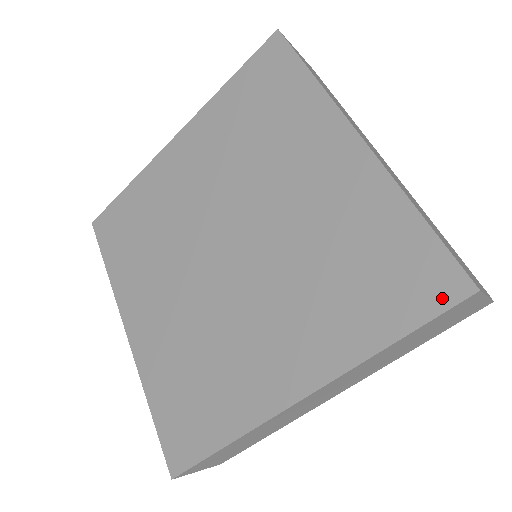
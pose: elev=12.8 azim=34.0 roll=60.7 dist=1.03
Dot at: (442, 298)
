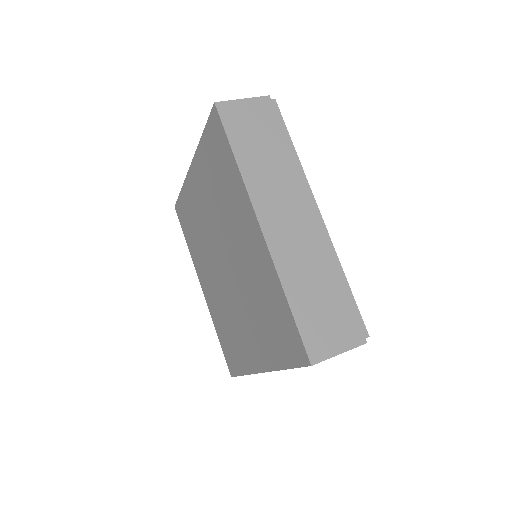
Dot at: (299, 359)
